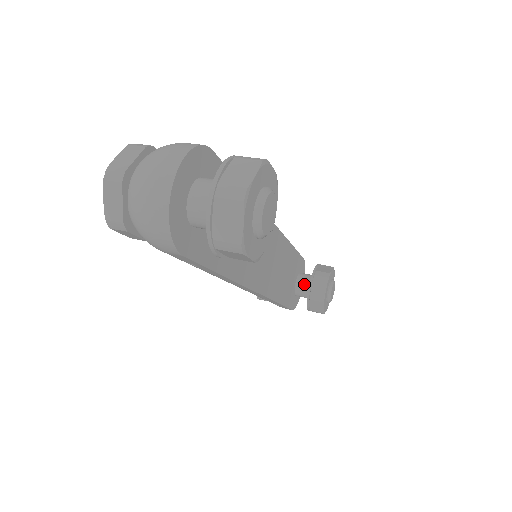
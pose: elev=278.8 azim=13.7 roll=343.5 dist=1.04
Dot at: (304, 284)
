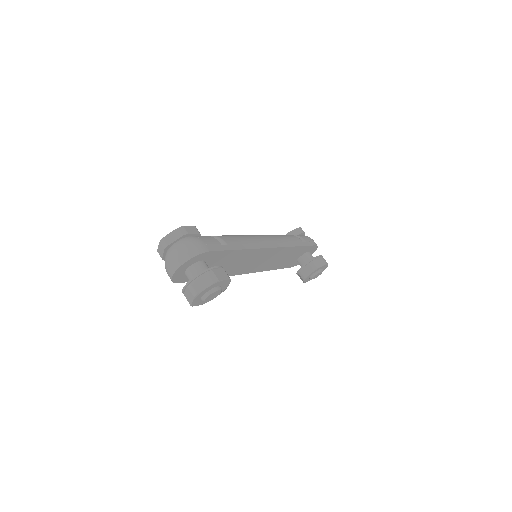
Dot at: (303, 261)
